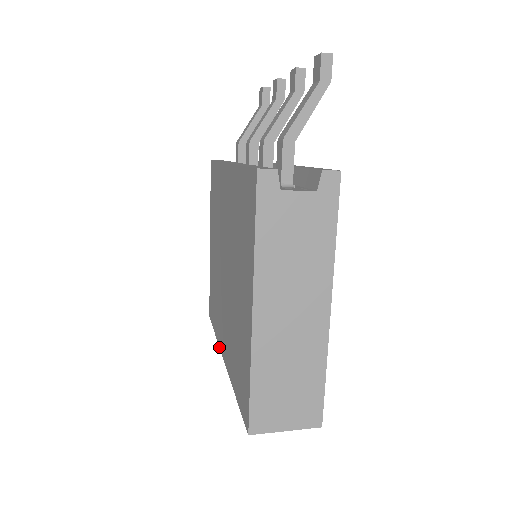
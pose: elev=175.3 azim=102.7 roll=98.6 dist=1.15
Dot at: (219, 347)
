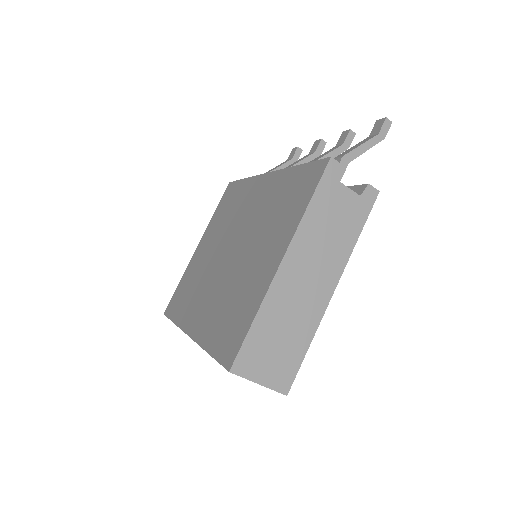
Dot at: (181, 329)
